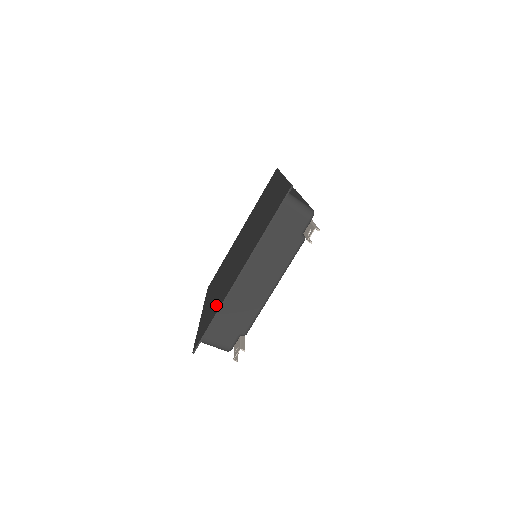
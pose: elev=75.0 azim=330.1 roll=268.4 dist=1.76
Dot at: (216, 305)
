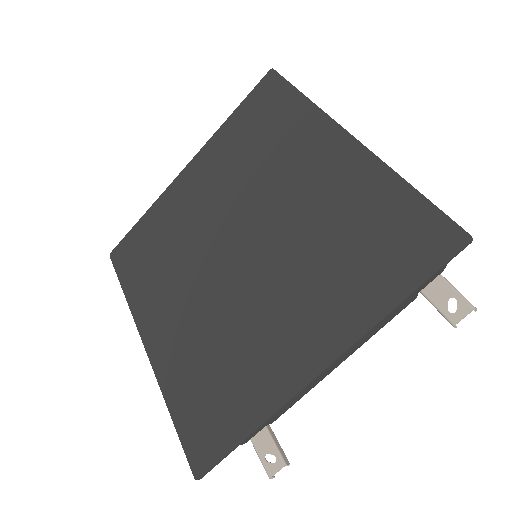
Dot at: (234, 390)
